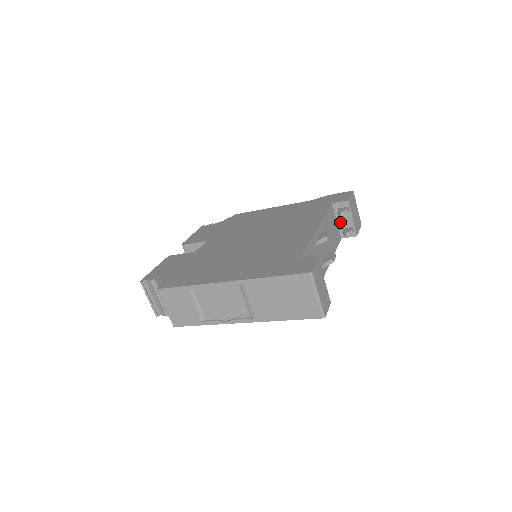
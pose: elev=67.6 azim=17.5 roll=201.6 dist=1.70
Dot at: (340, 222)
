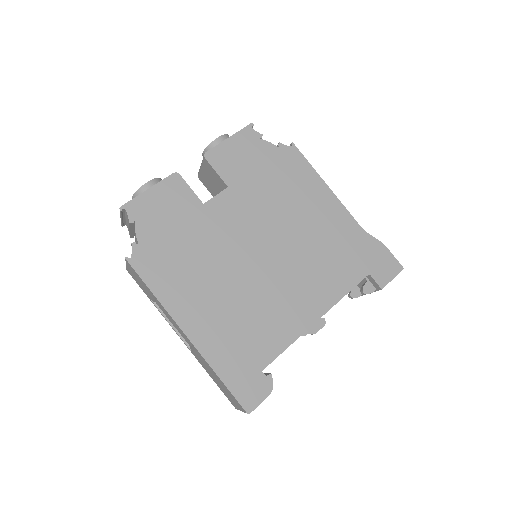
Dot at: occluded
